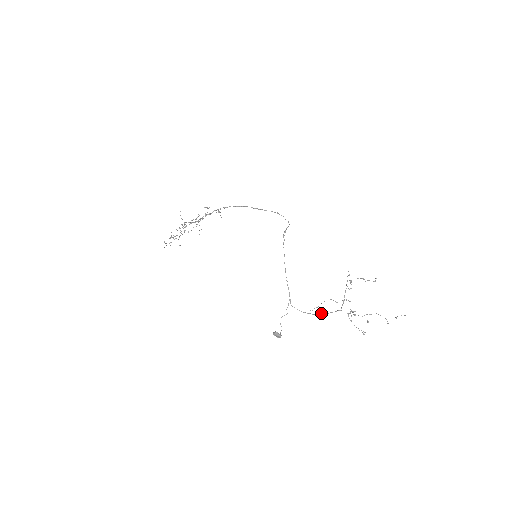
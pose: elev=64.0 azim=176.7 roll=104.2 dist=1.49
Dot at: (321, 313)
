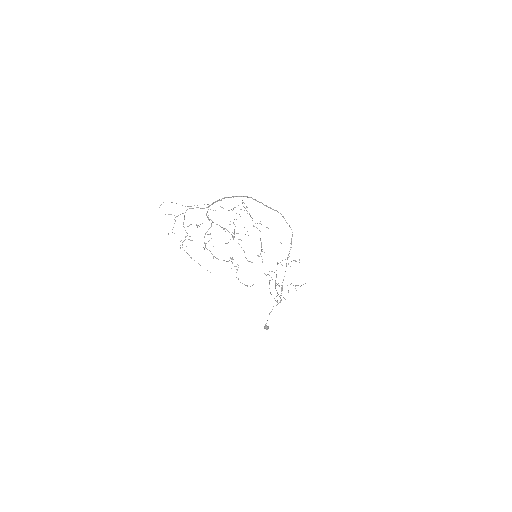
Dot at: occluded
